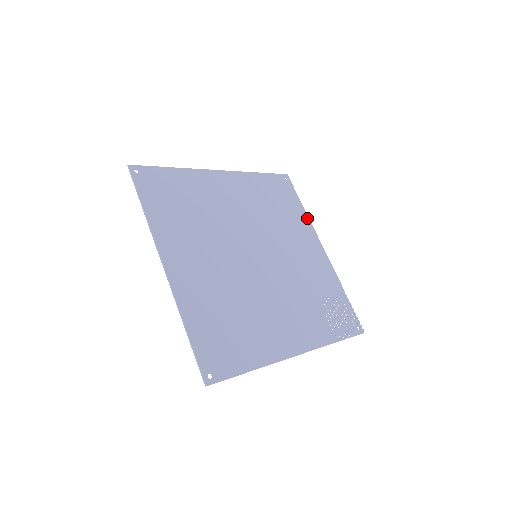
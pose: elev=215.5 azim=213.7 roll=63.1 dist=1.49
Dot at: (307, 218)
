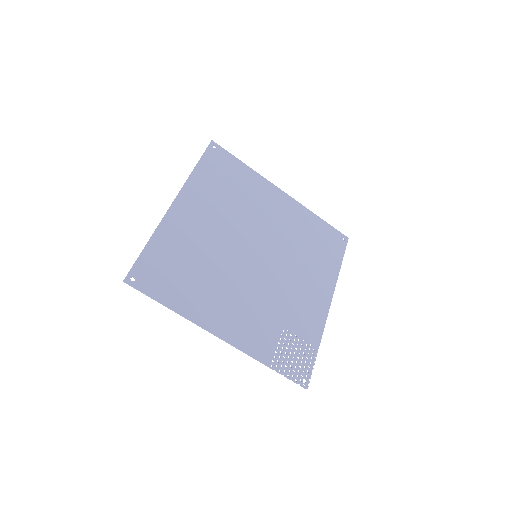
Dot at: (336, 275)
